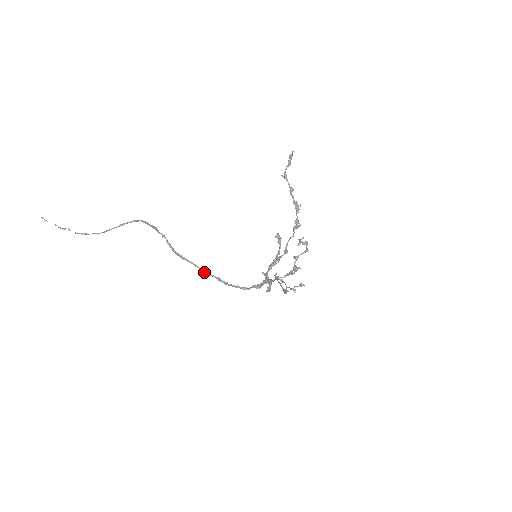
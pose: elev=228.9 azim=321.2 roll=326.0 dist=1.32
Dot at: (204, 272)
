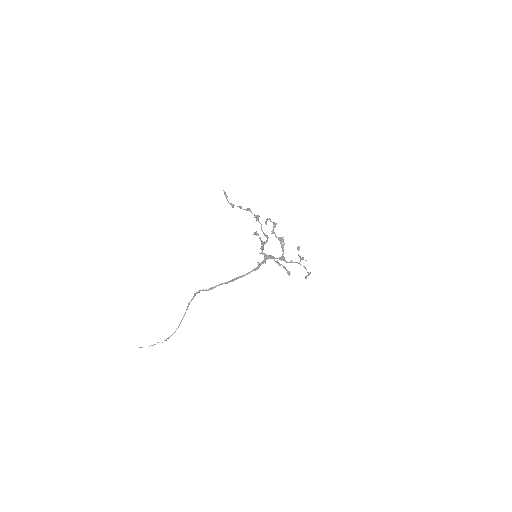
Dot at: occluded
